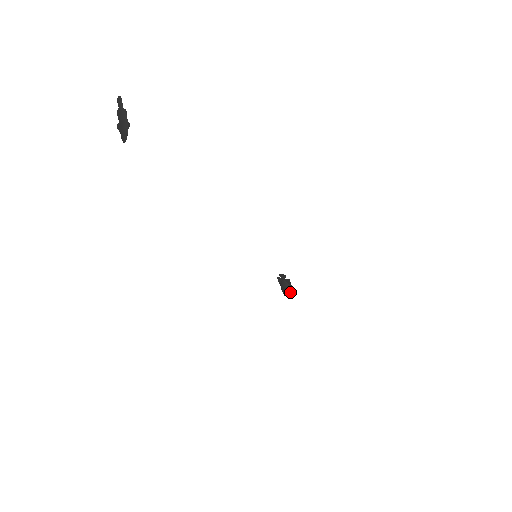
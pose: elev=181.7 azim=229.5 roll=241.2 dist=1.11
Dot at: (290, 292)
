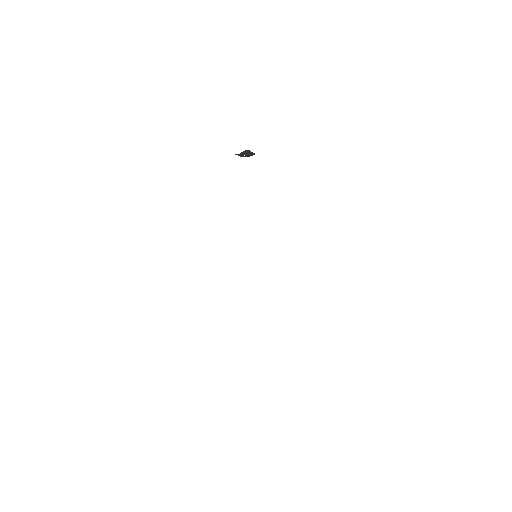
Dot at: (252, 154)
